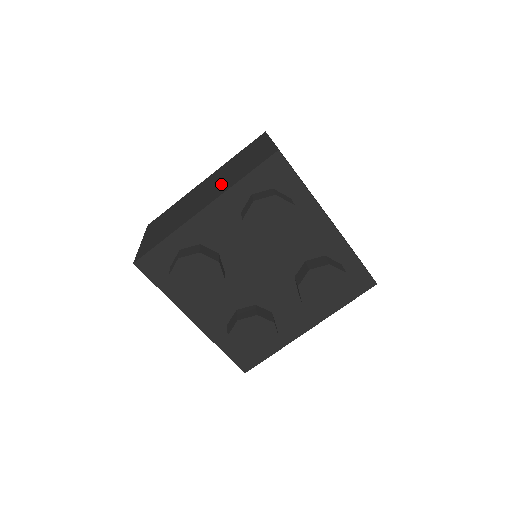
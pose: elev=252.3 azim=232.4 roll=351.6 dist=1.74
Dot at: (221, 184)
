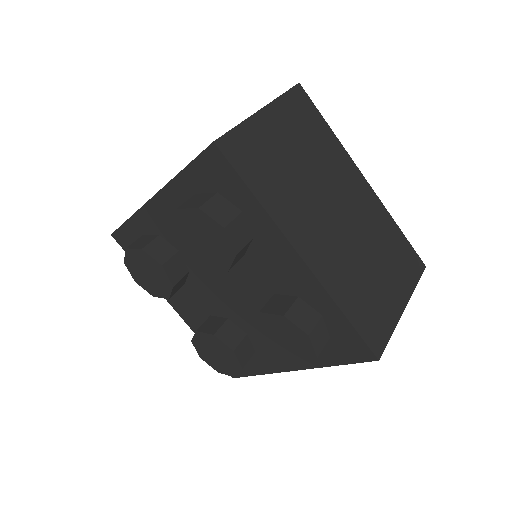
Dot at: occluded
